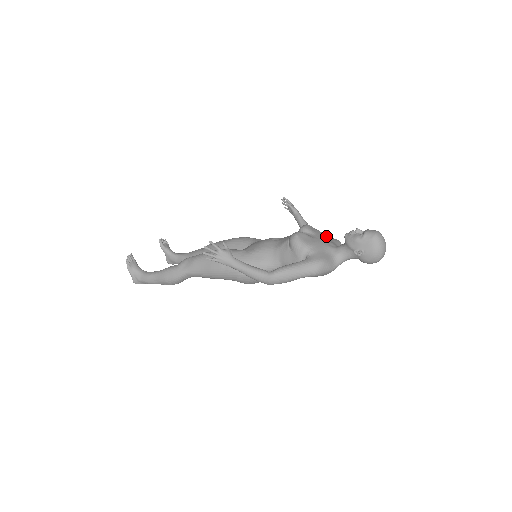
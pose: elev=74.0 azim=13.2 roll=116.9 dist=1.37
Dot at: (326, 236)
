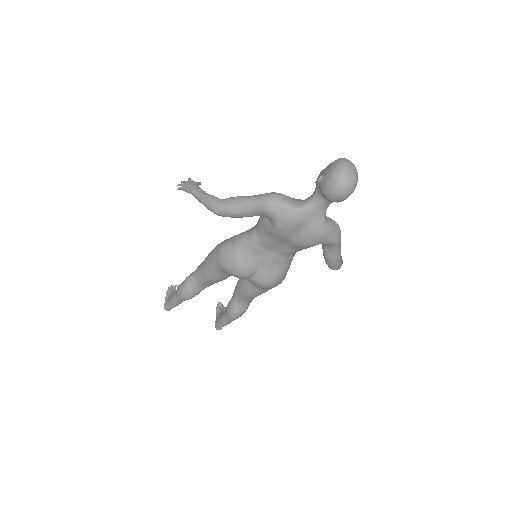
Dot at: occluded
